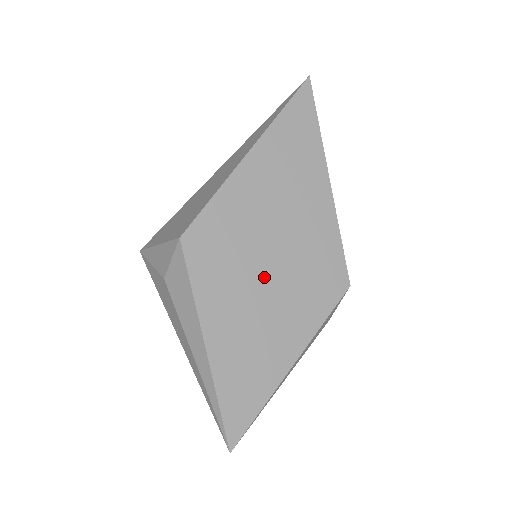
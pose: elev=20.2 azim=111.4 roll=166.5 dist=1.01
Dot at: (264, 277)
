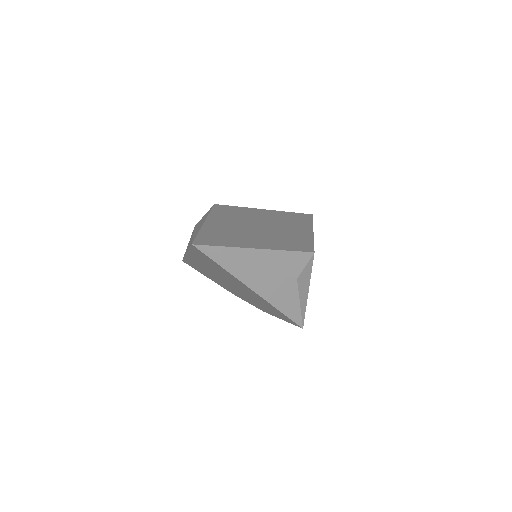
Dot at: (256, 227)
